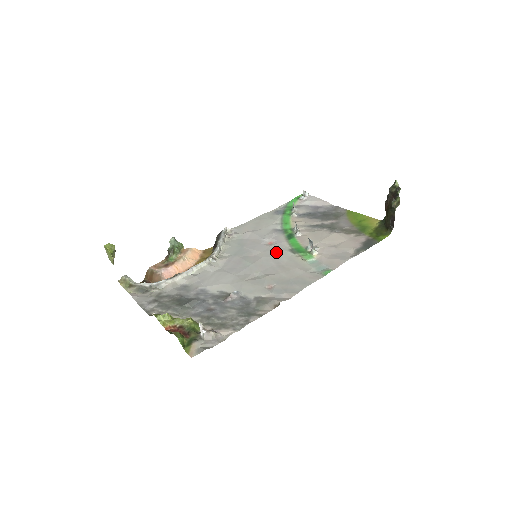
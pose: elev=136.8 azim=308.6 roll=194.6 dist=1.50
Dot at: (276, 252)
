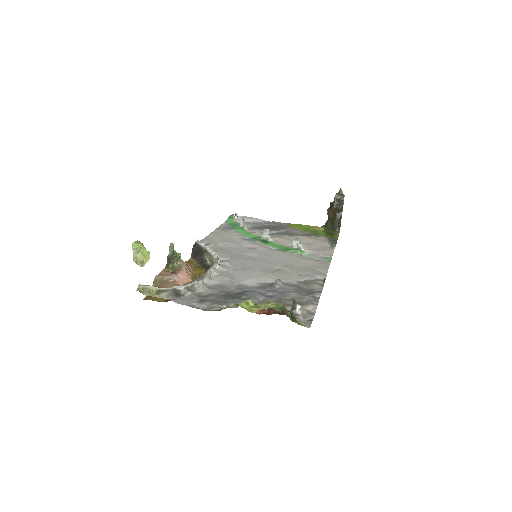
Dot at: (269, 252)
